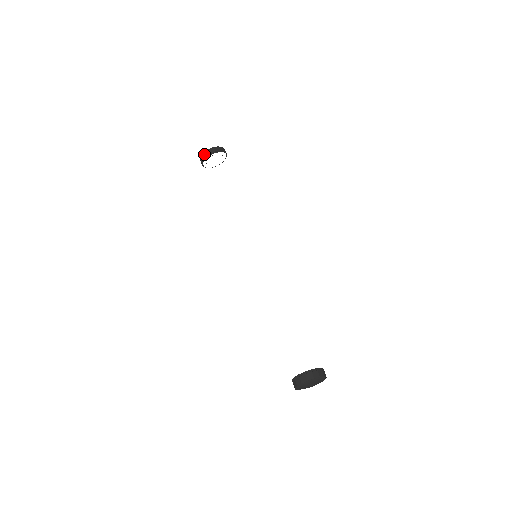
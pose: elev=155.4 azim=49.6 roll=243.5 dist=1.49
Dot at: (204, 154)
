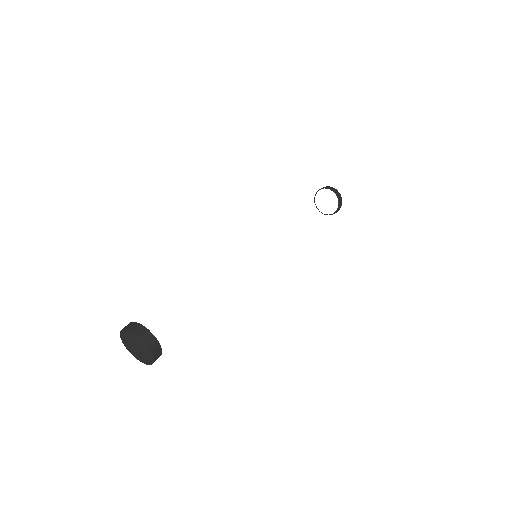
Dot at: (148, 363)
